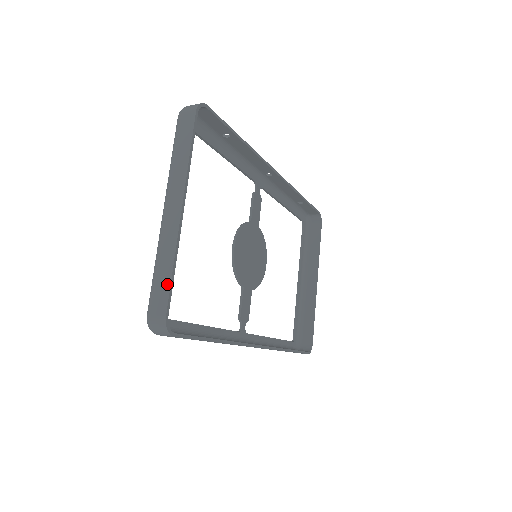
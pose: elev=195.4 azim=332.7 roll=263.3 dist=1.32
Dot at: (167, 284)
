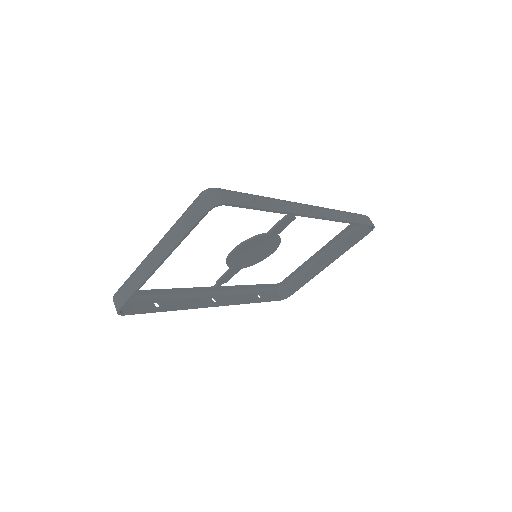
Dot at: (128, 296)
